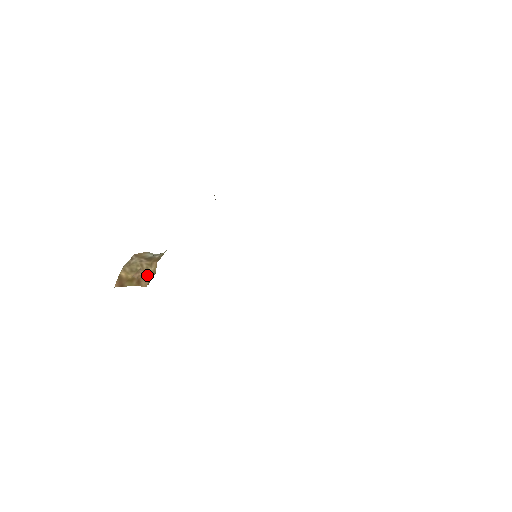
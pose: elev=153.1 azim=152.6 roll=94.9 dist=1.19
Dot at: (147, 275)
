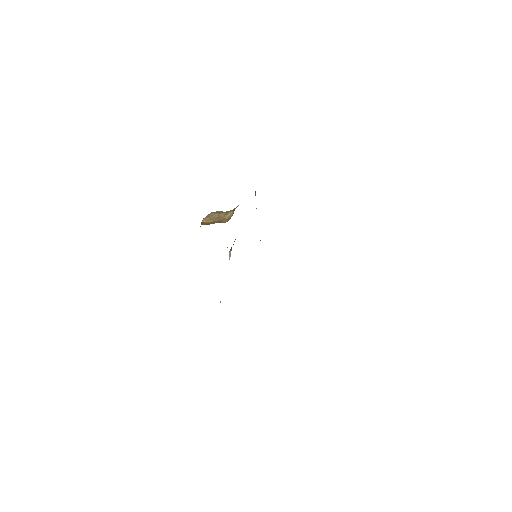
Dot at: (225, 219)
